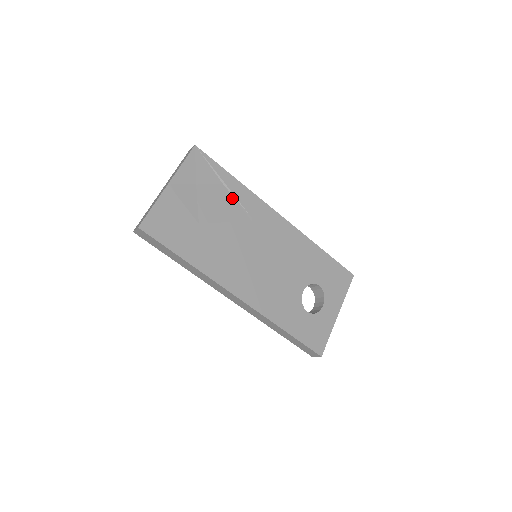
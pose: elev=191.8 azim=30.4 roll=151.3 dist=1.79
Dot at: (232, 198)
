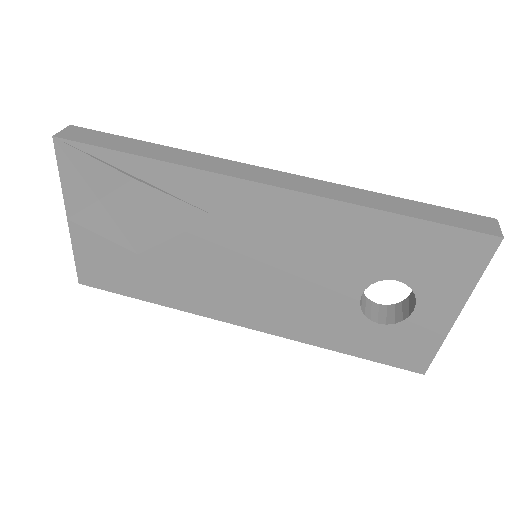
Dot at: (160, 195)
